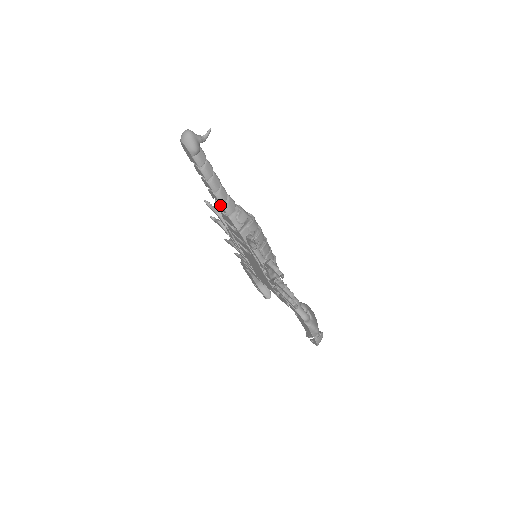
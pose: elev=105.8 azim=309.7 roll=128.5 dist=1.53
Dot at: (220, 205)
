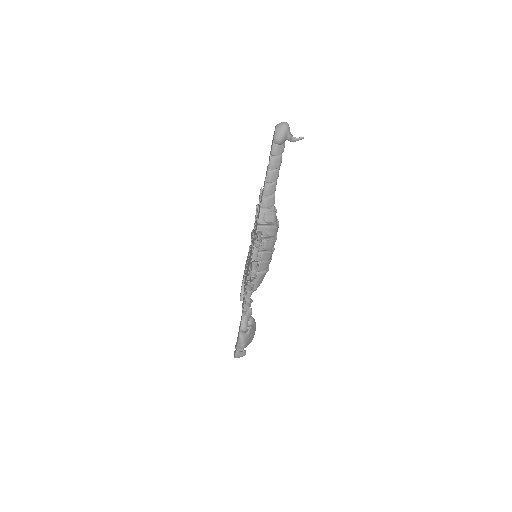
Dot at: (263, 194)
